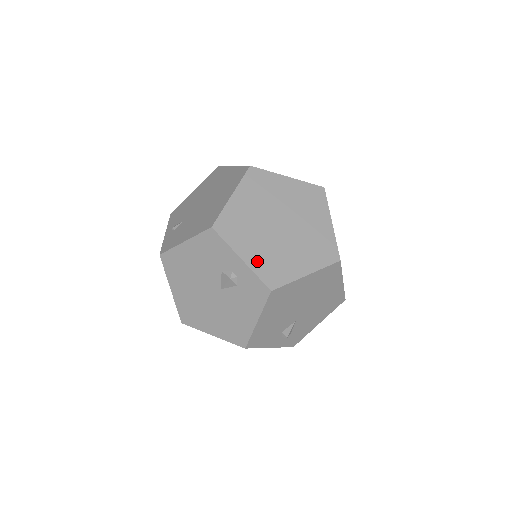
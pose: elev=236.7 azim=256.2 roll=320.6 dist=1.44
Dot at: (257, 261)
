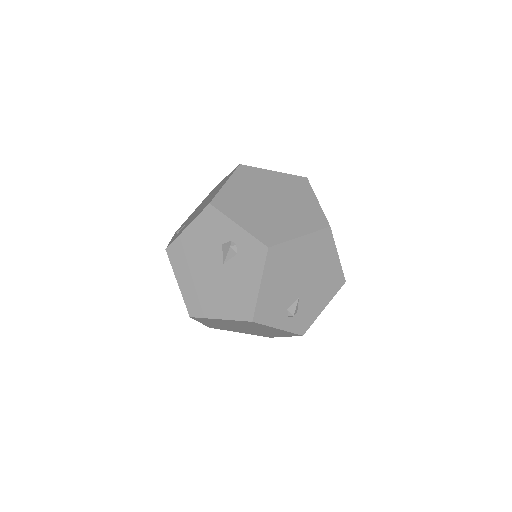
Dot at: (253, 226)
